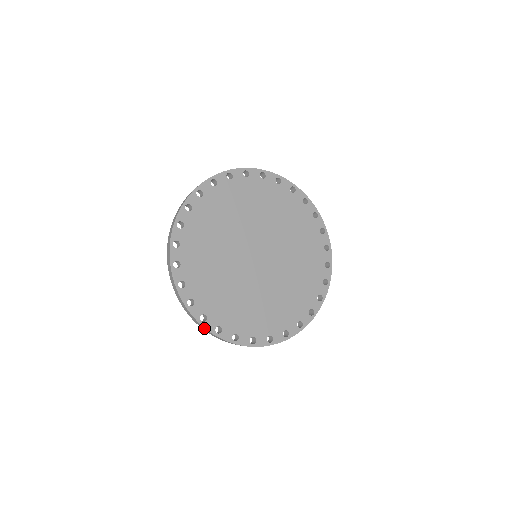
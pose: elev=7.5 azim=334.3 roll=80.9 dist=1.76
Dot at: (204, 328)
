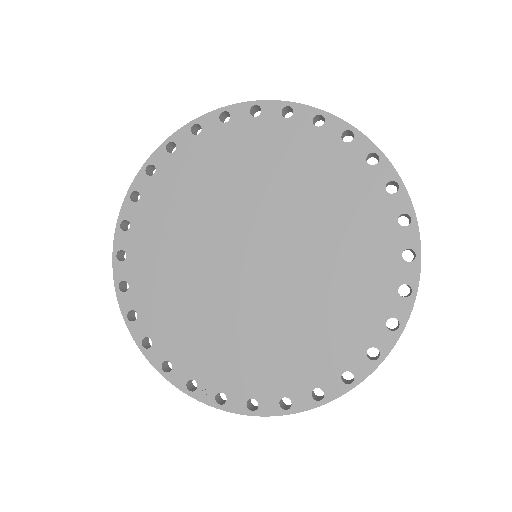
Dot at: (119, 300)
